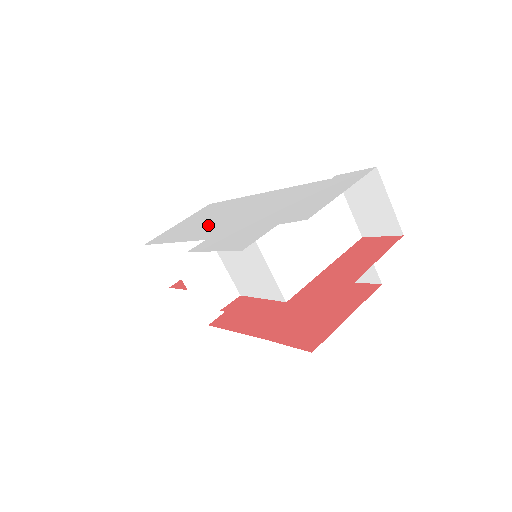
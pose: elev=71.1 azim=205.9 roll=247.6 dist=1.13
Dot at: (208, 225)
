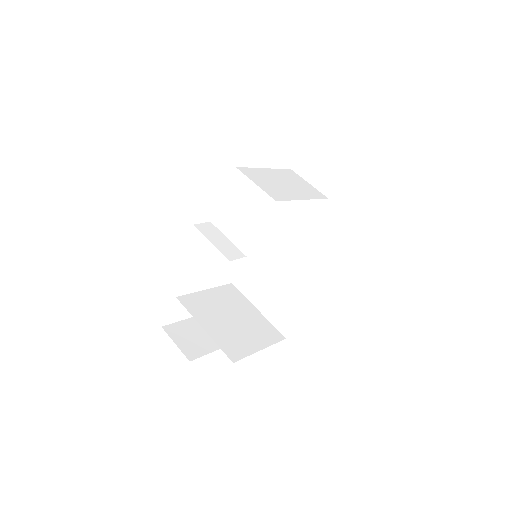
Dot at: occluded
